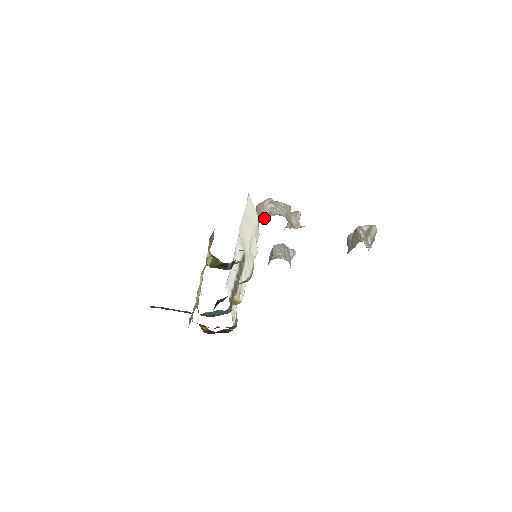
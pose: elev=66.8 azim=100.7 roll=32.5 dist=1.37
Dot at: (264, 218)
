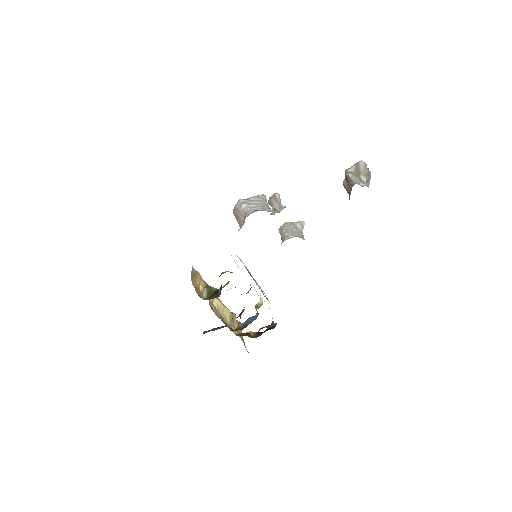
Dot at: (243, 221)
